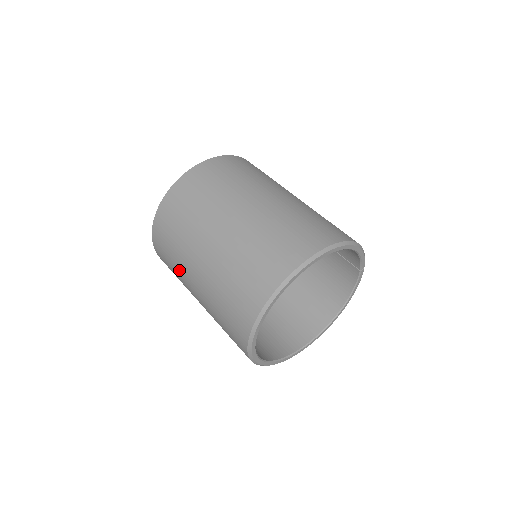
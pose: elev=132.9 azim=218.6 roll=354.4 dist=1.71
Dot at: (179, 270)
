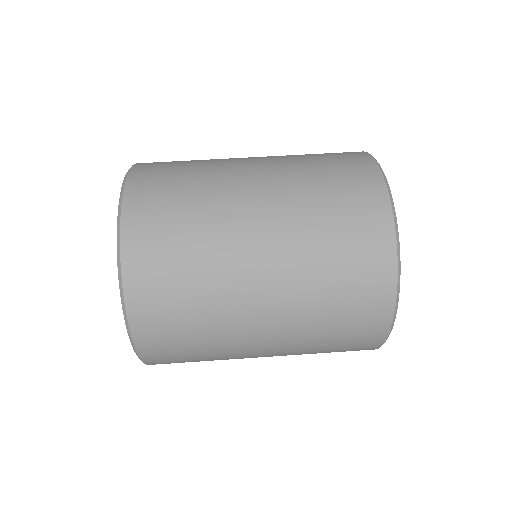
Dot at: (222, 356)
